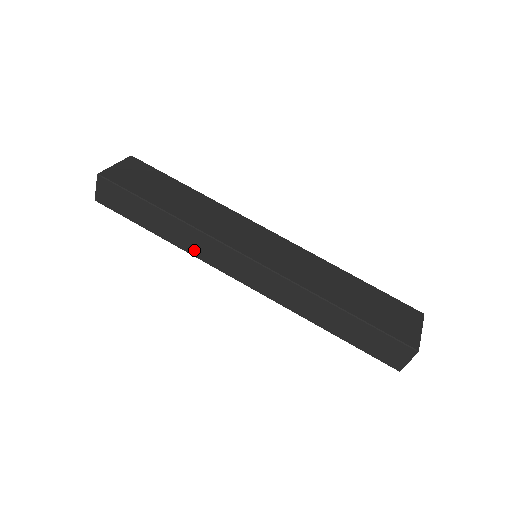
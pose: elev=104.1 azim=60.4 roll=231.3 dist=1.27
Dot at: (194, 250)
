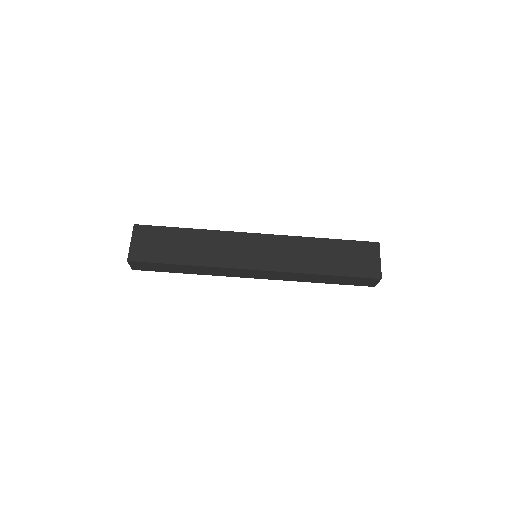
Dot at: (216, 274)
